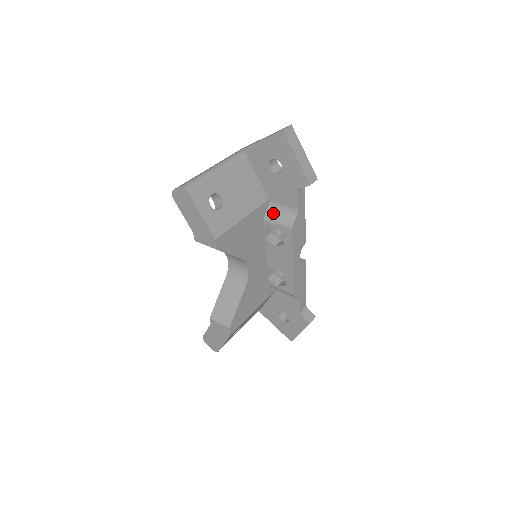
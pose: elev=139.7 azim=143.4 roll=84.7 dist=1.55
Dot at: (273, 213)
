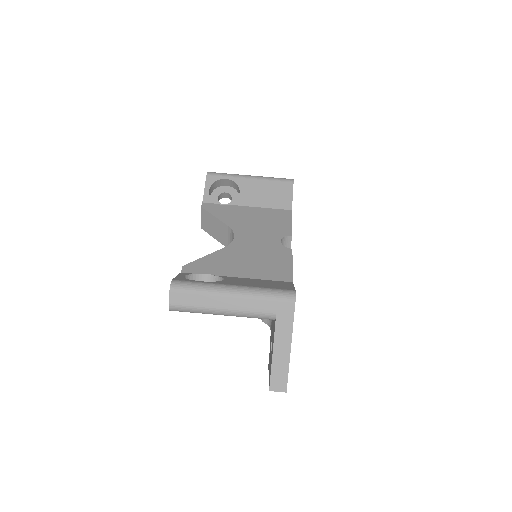
Dot at: occluded
